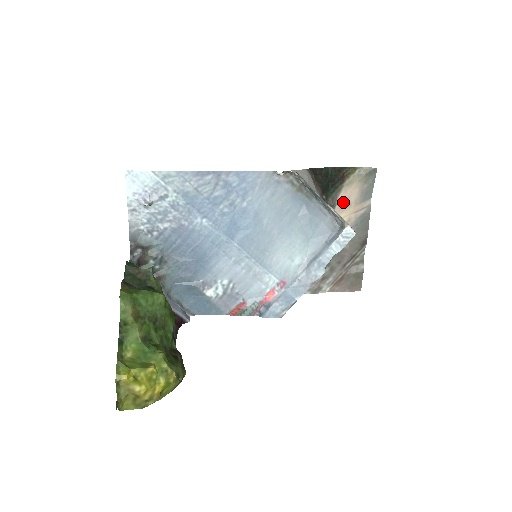
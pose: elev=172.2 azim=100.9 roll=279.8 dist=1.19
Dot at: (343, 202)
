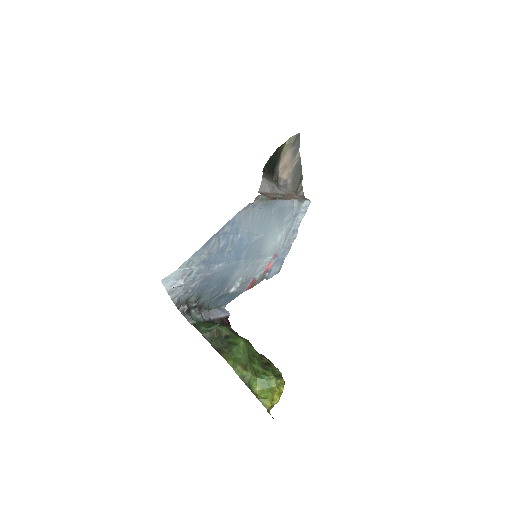
Dot at: (283, 167)
